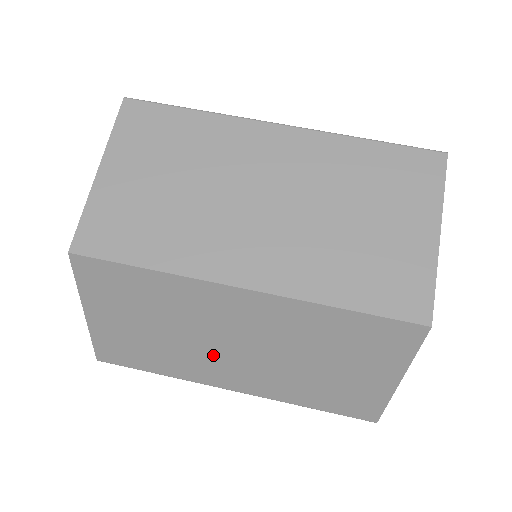
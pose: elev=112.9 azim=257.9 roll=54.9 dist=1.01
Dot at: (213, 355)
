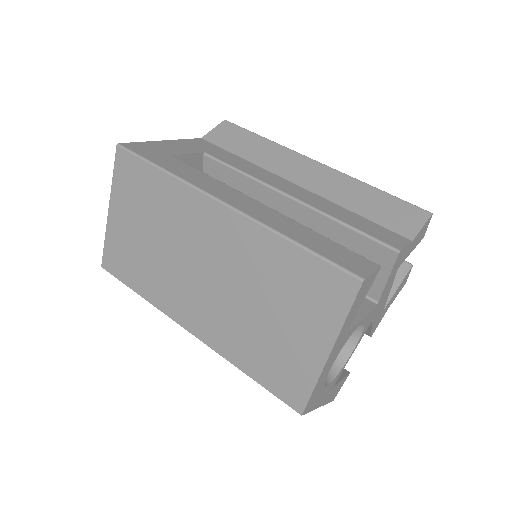
Dot at: occluded
